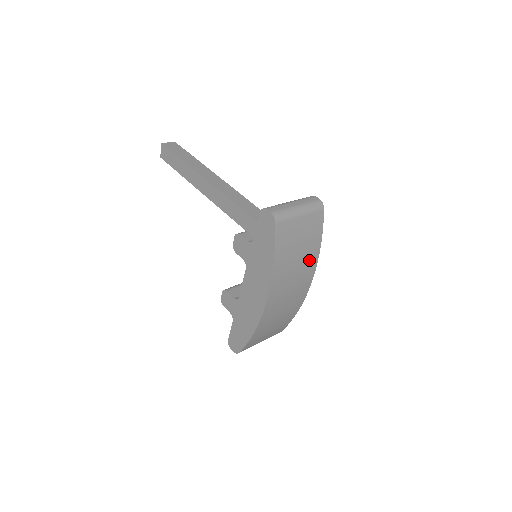
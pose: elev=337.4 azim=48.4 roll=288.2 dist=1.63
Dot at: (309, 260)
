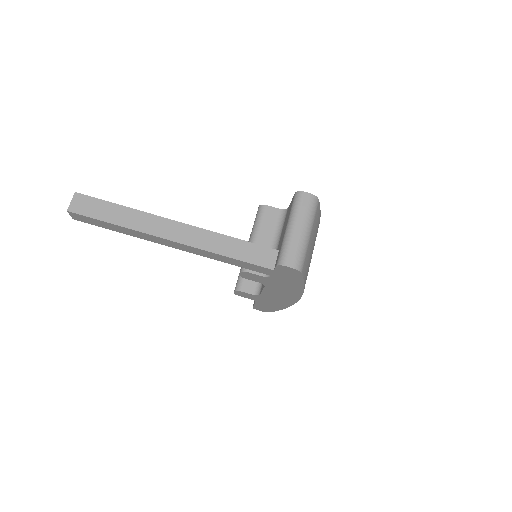
Dot at: occluded
